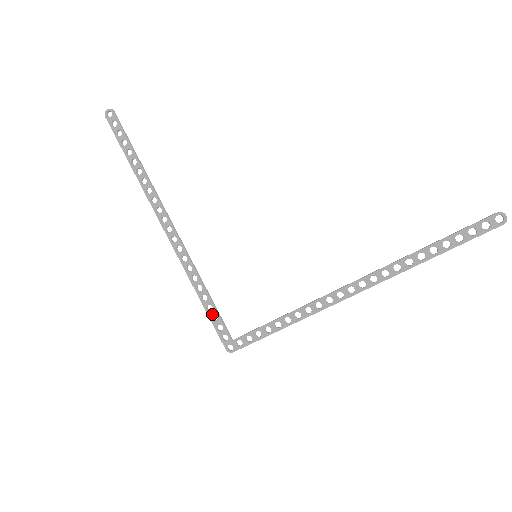
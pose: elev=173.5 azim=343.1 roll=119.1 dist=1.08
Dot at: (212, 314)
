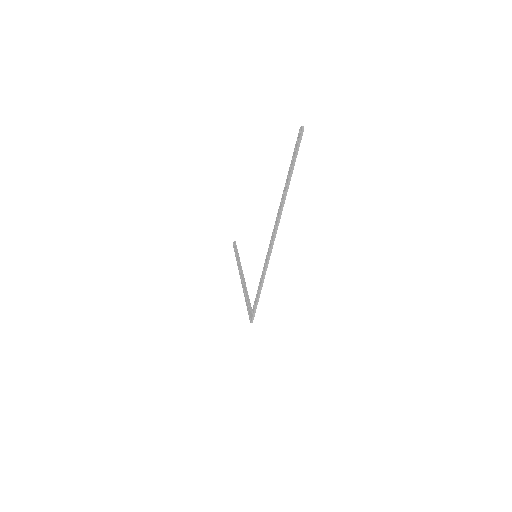
Dot at: (248, 305)
